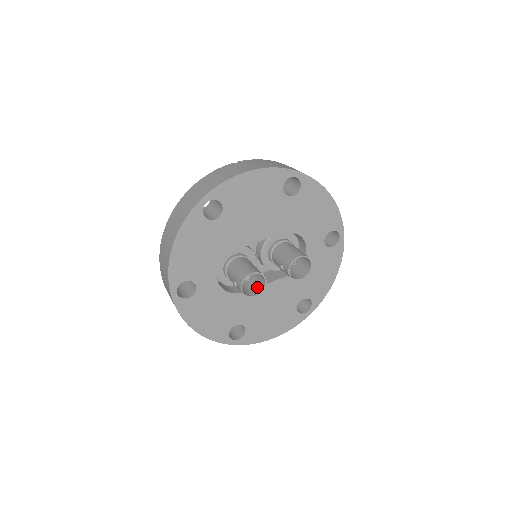
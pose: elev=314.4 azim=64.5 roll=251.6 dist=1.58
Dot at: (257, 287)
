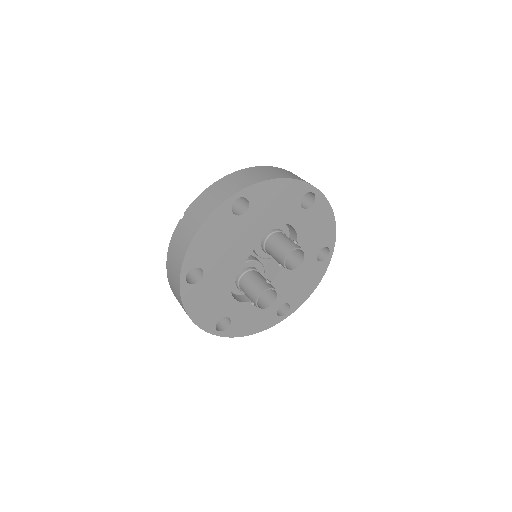
Dot at: (272, 292)
